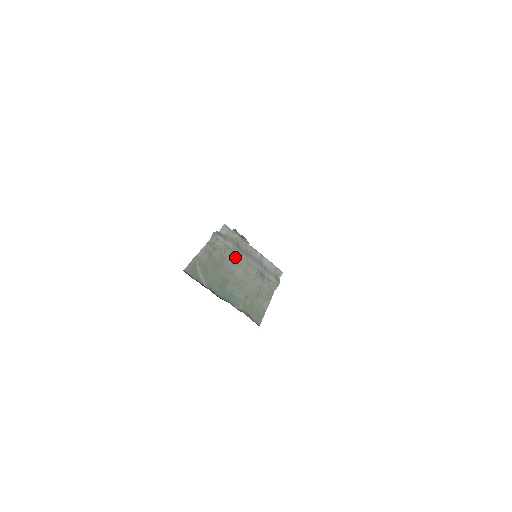
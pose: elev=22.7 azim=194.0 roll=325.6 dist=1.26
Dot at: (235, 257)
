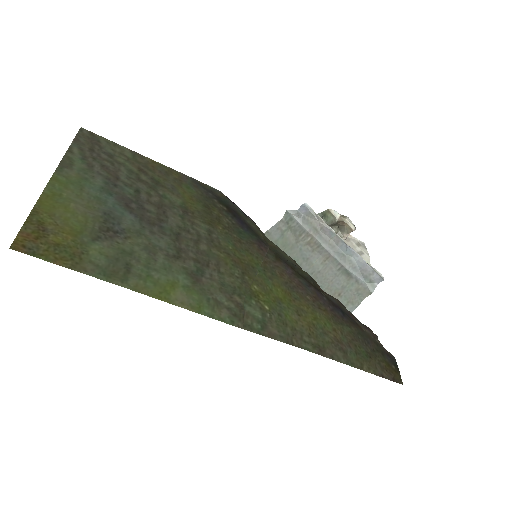
Dot at: (312, 243)
